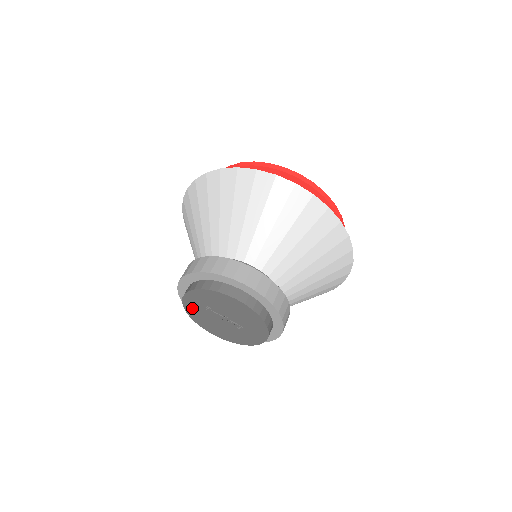
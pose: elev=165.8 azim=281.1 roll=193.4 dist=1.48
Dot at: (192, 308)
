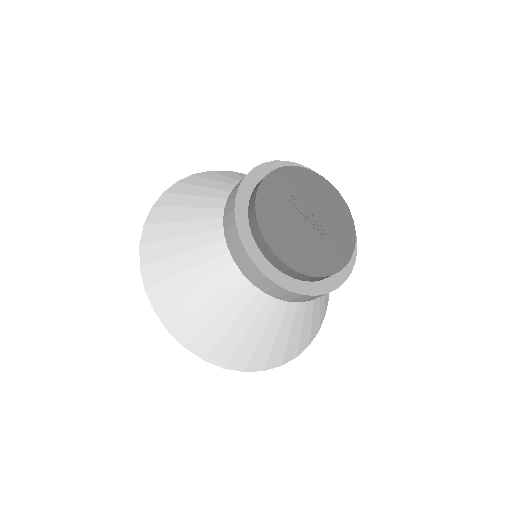
Dot at: (269, 199)
